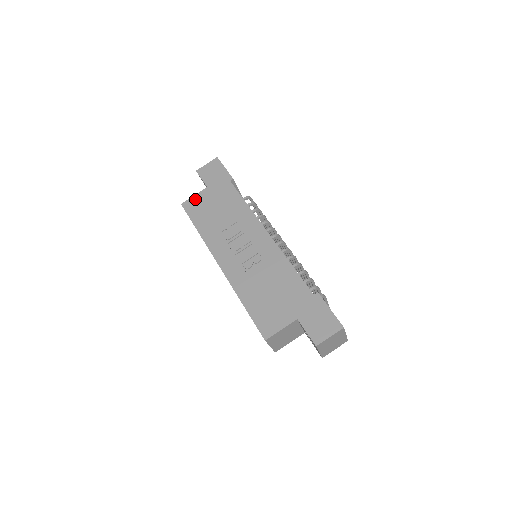
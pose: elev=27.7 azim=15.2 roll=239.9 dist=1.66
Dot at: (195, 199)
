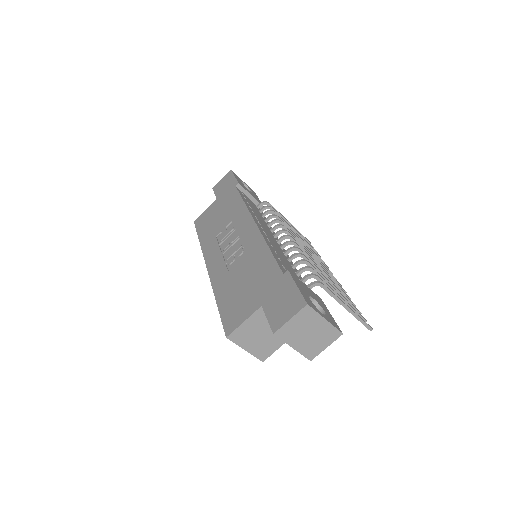
Dot at: (205, 213)
